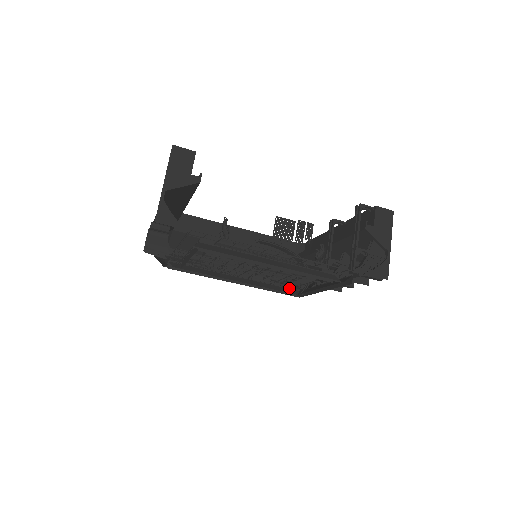
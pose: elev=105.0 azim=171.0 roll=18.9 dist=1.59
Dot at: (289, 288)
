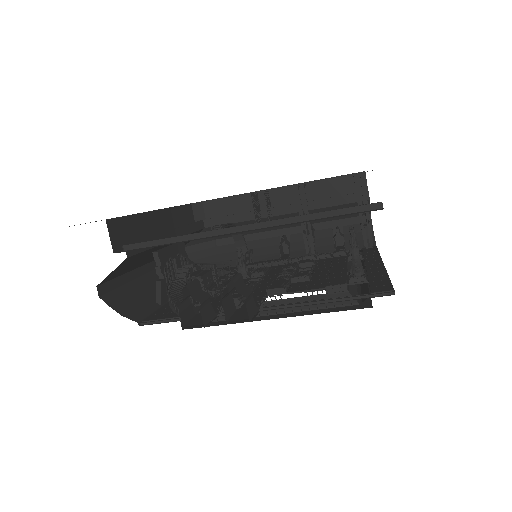
Dot at: (235, 270)
